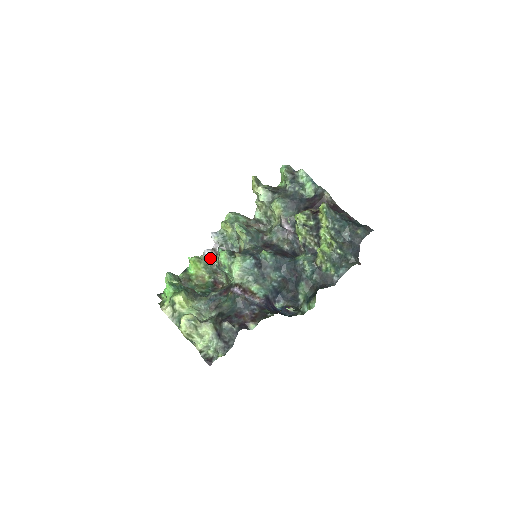
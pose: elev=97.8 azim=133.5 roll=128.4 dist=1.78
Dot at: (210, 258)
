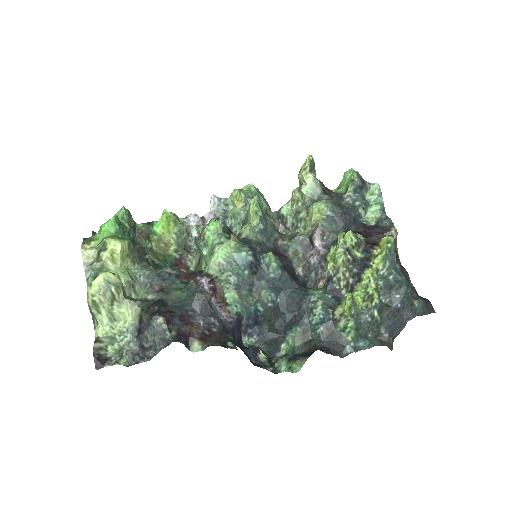
Dot at: (192, 228)
